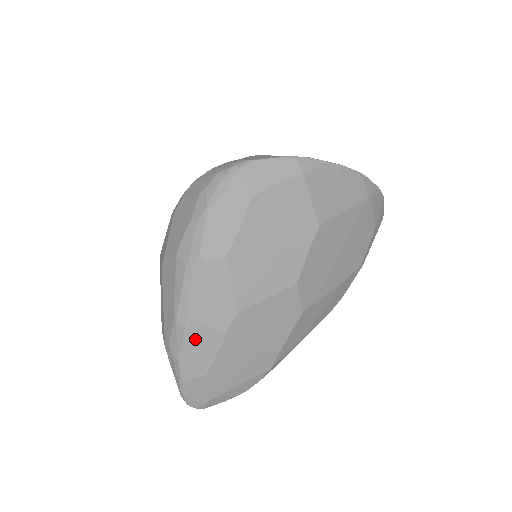
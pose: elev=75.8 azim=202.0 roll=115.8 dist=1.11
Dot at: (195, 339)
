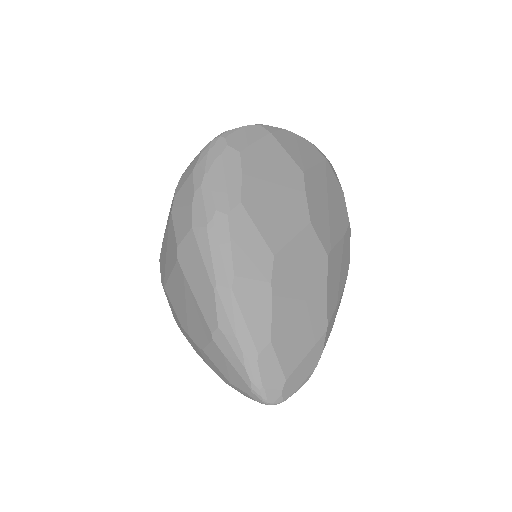
Dot at: (244, 300)
